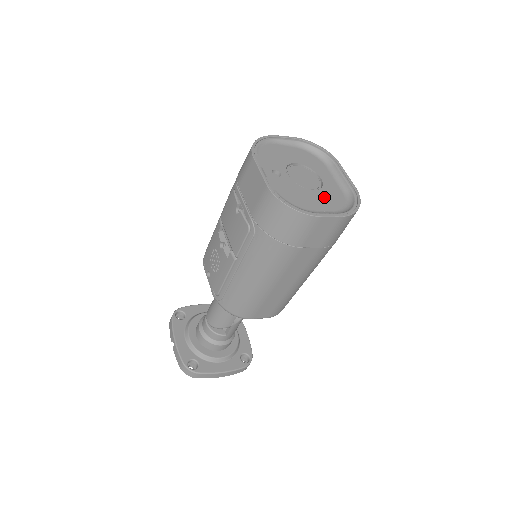
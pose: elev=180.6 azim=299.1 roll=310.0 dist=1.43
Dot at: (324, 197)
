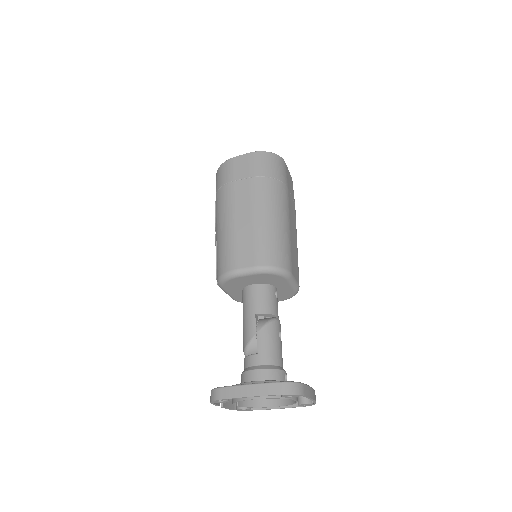
Dot at: occluded
